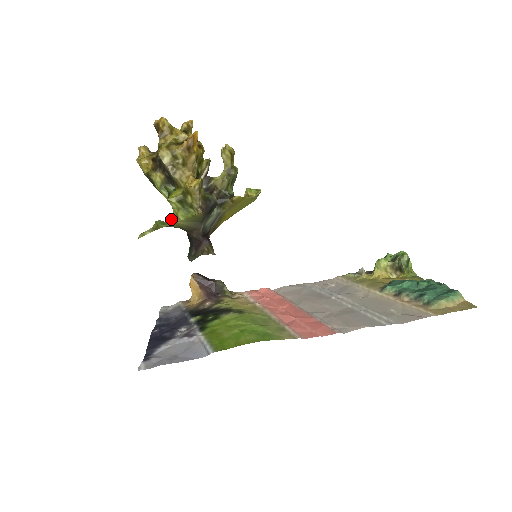
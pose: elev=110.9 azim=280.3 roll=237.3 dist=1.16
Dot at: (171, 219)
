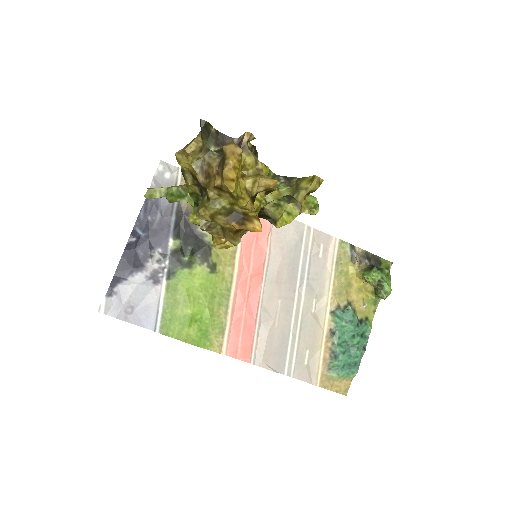
Dot at: occluded
